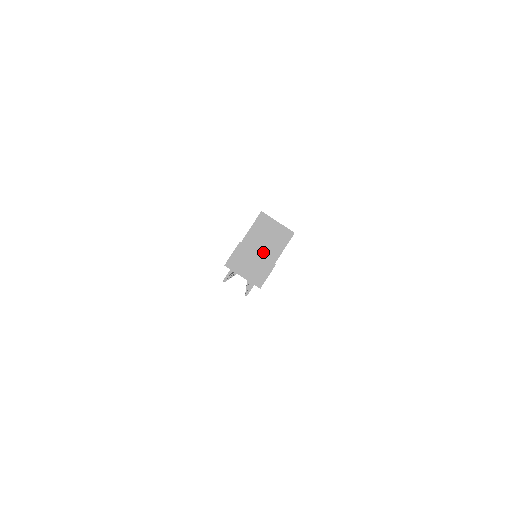
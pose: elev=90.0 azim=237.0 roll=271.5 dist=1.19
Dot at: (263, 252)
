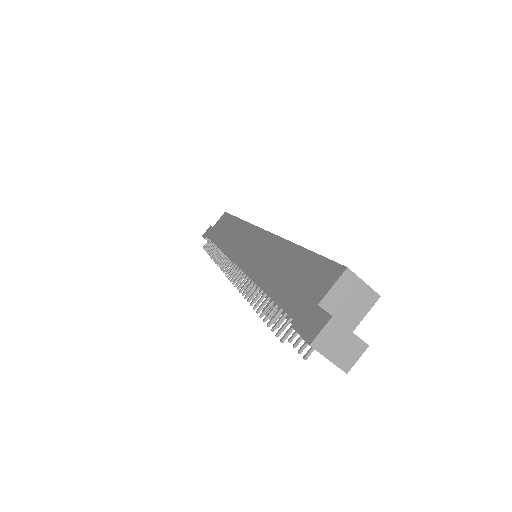
Dot at: (342, 317)
